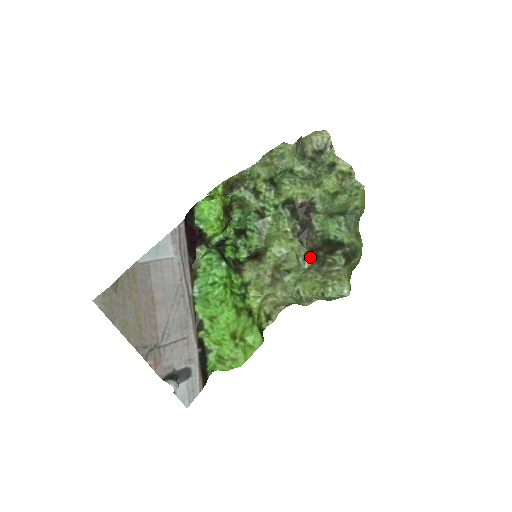
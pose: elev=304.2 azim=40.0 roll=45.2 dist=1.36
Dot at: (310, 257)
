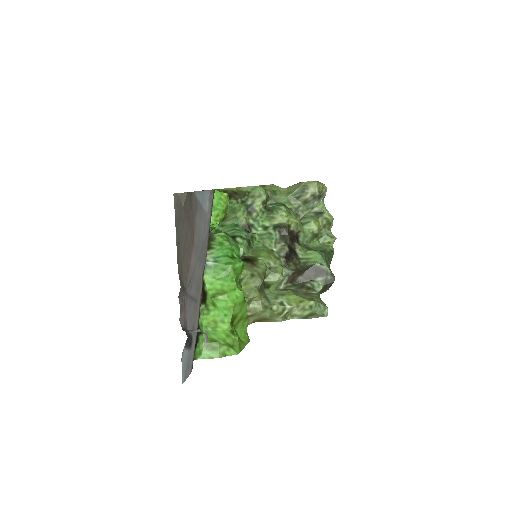
Dot at: (288, 279)
